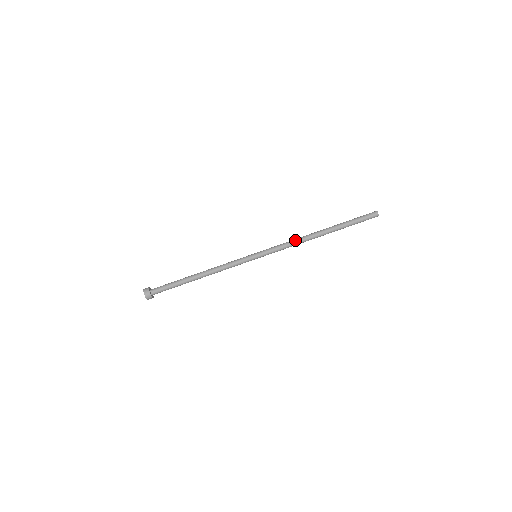
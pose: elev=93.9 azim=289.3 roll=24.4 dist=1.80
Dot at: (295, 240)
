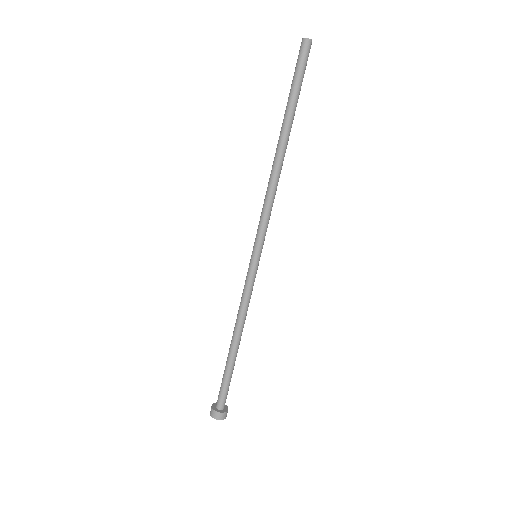
Dot at: (267, 190)
